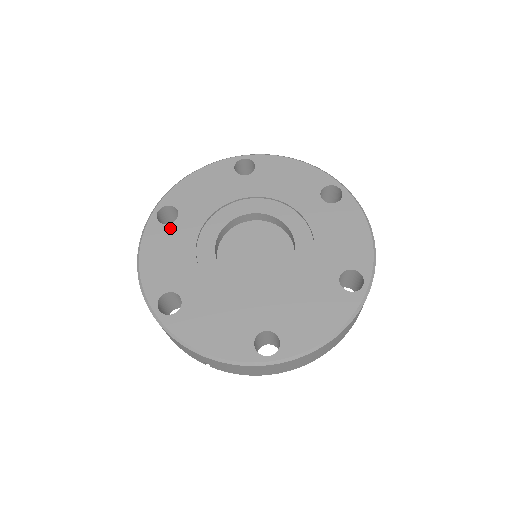
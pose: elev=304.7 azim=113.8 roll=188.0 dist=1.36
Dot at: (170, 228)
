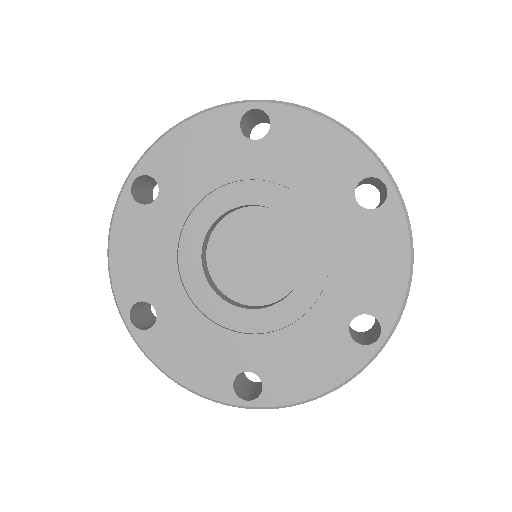
Dot at: (161, 325)
